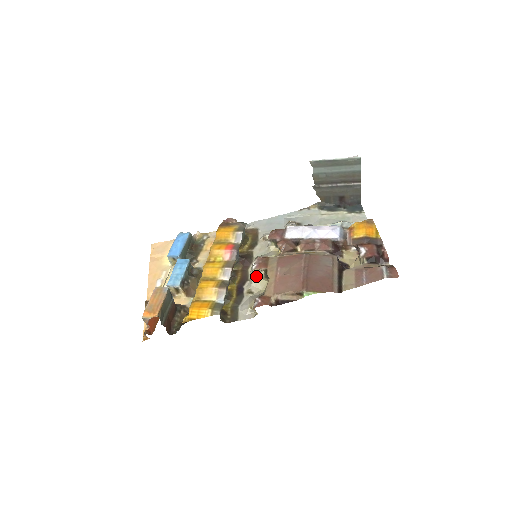
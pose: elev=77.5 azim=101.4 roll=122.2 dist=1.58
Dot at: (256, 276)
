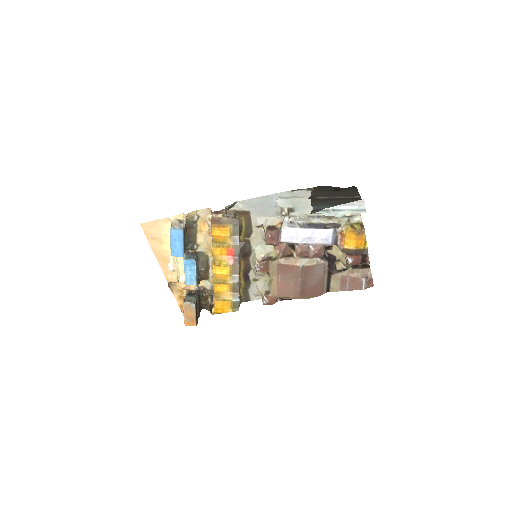
Dot at: (259, 274)
